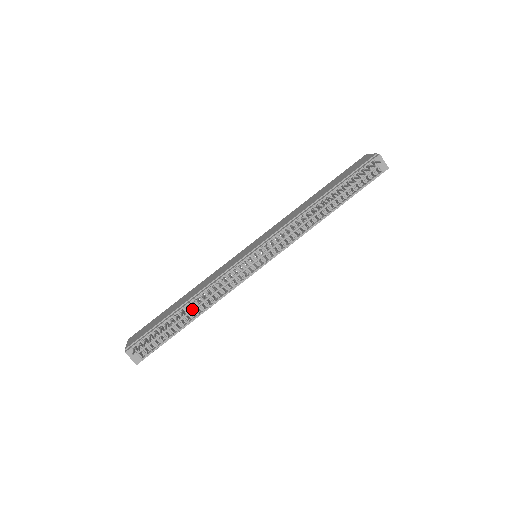
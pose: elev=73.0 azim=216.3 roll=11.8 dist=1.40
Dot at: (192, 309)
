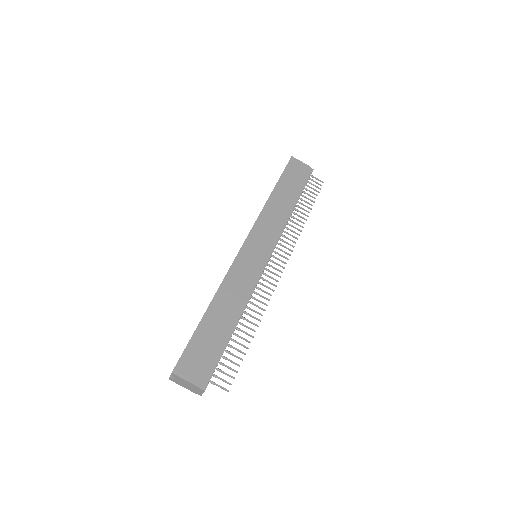
Dot at: occluded
